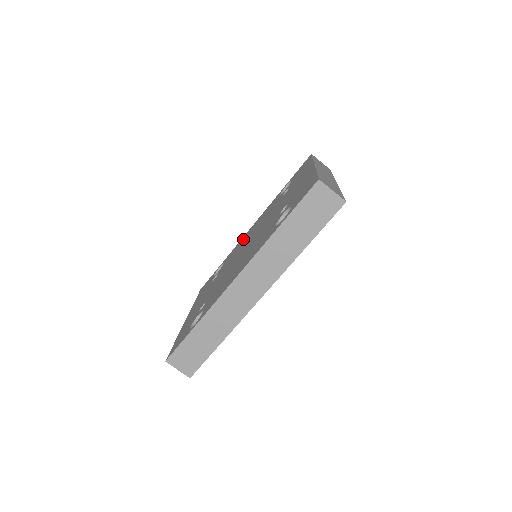
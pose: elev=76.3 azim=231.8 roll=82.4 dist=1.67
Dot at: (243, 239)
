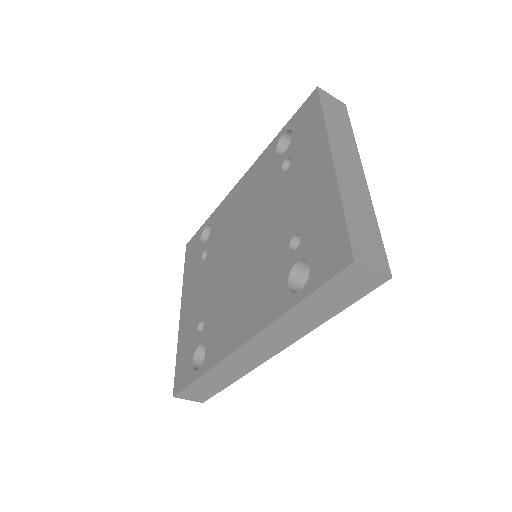
Dot at: (231, 204)
